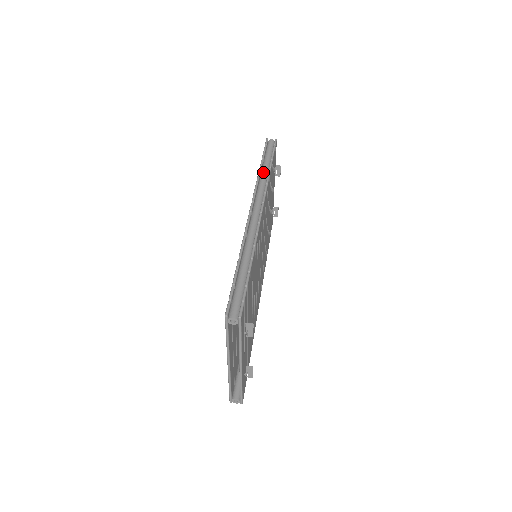
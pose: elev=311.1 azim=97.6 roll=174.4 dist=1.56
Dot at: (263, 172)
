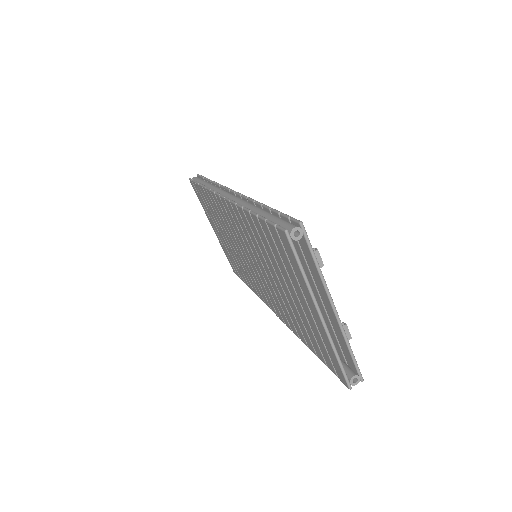
Dot at: (208, 185)
